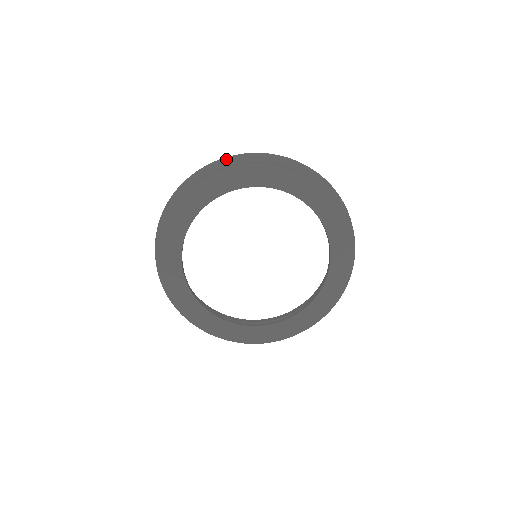
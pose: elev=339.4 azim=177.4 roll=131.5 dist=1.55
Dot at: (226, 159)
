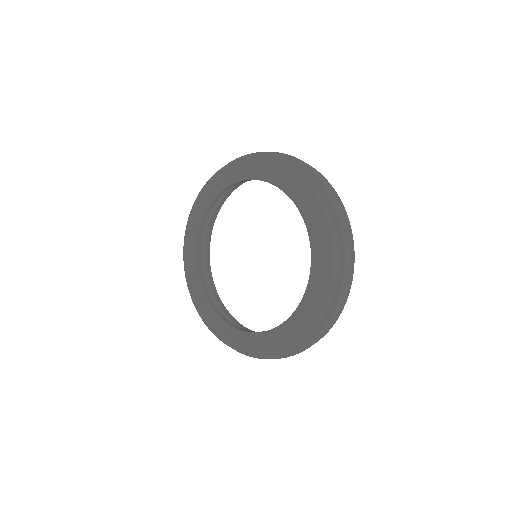
Dot at: (235, 159)
